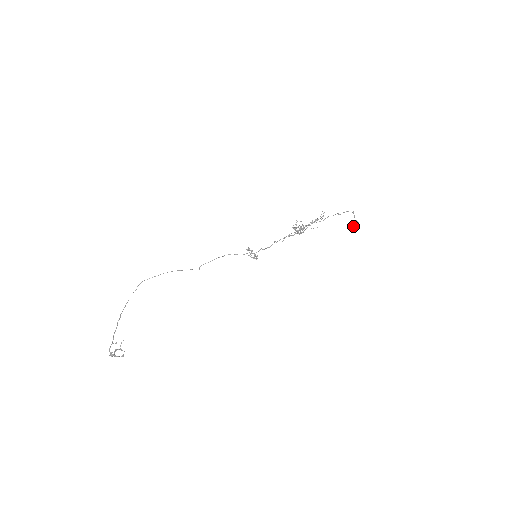
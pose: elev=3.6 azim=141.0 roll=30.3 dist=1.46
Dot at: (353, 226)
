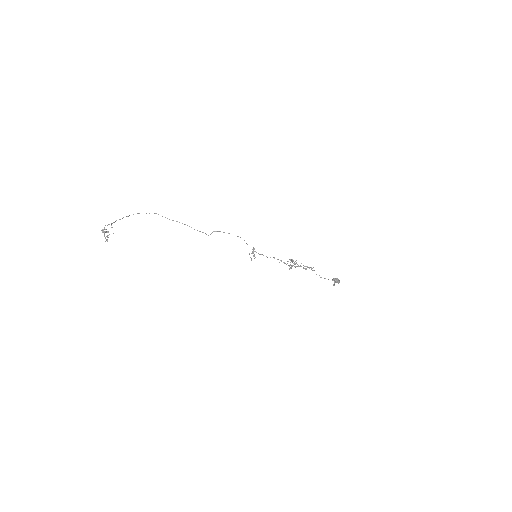
Dot at: (336, 281)
